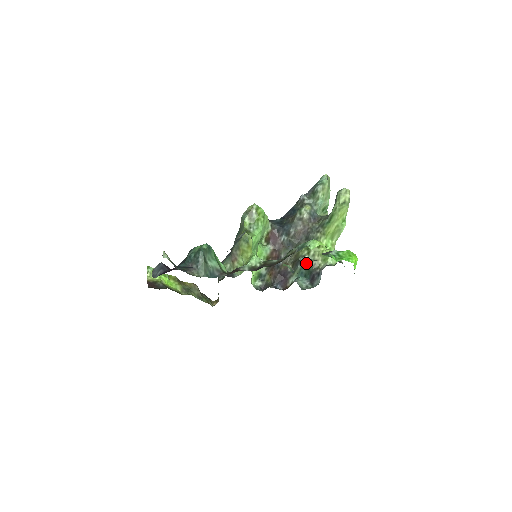
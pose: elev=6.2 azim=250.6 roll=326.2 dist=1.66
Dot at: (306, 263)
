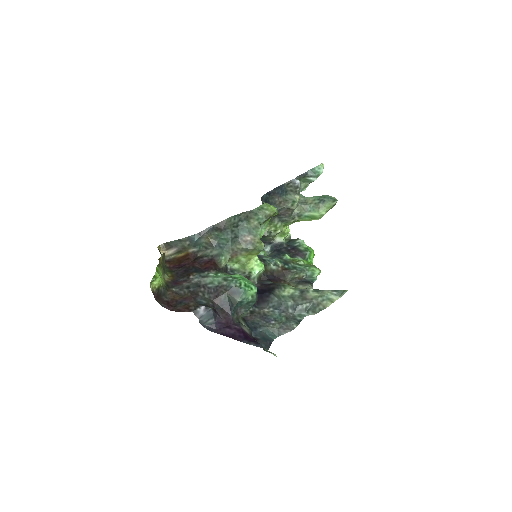
Dot at: (268, 236)
